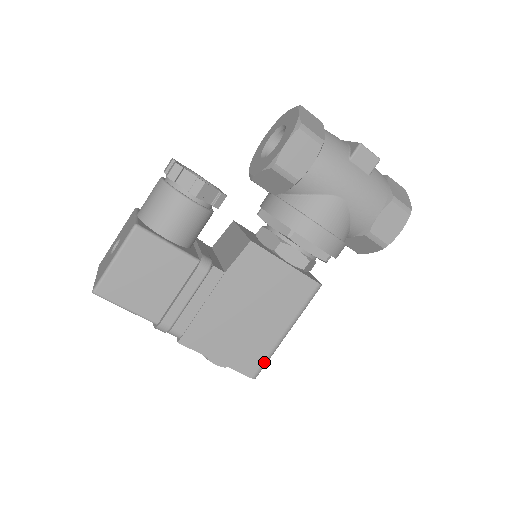
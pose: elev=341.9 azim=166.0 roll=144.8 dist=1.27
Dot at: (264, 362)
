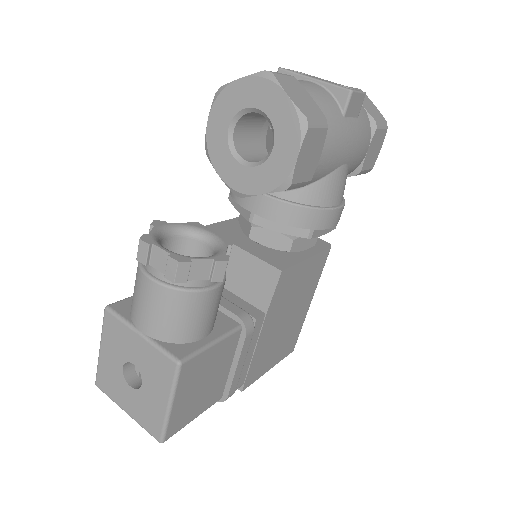
Dot at: occluded
